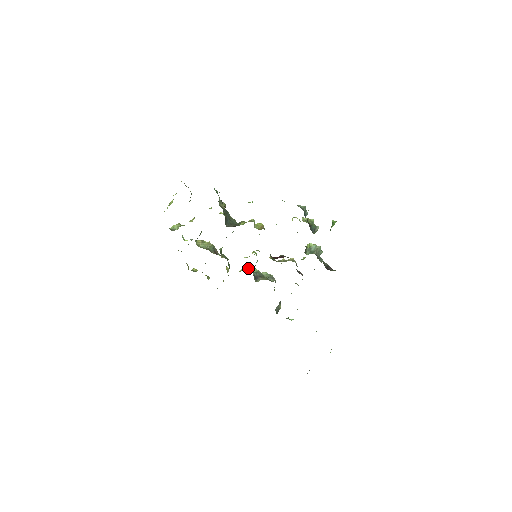
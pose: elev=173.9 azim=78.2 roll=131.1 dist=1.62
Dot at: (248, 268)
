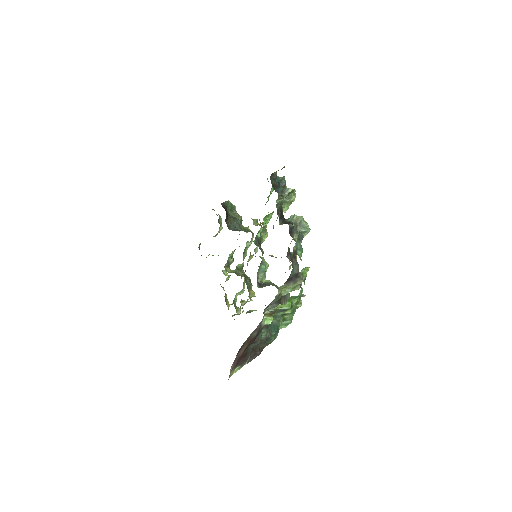
Dot at: occluded
